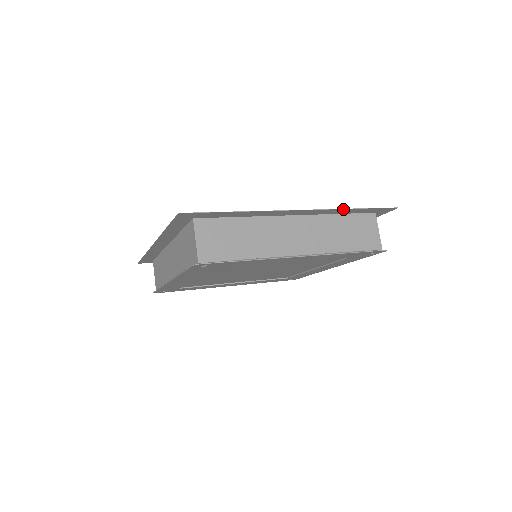
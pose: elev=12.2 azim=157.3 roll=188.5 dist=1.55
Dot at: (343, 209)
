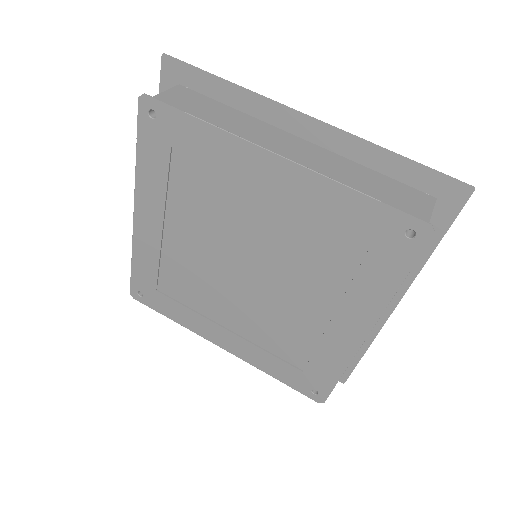
Dot at: (373, 145)
